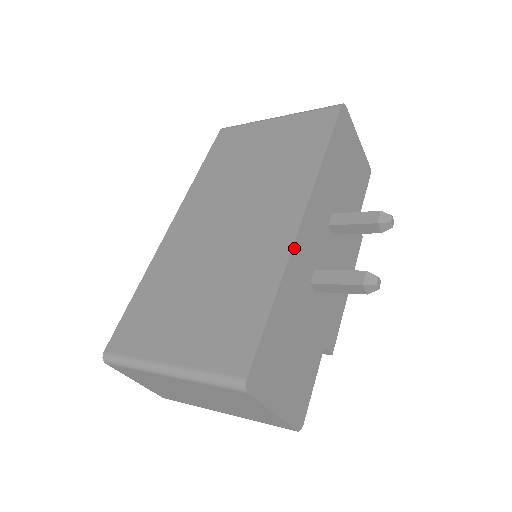
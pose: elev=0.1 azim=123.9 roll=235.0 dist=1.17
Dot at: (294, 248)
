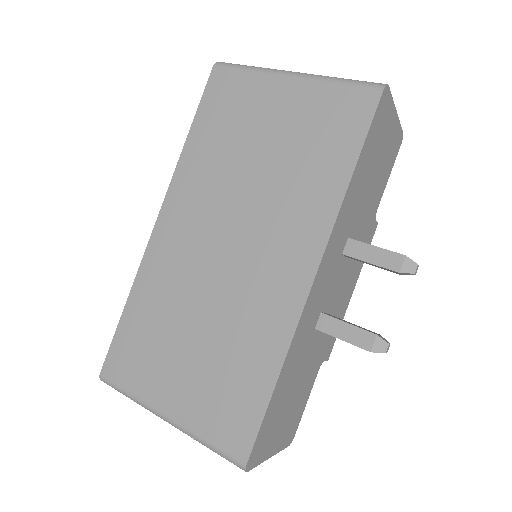
Dot at: (301, 317)
